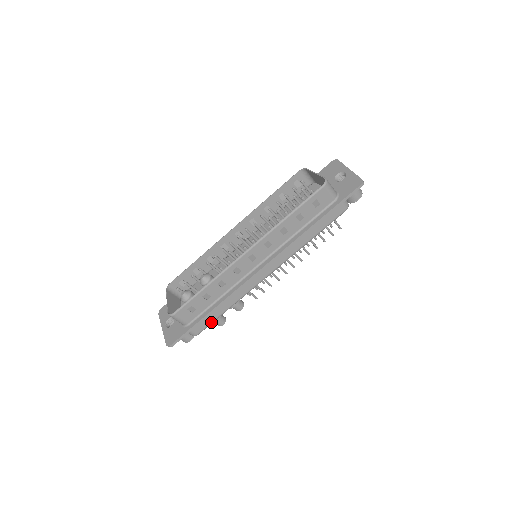
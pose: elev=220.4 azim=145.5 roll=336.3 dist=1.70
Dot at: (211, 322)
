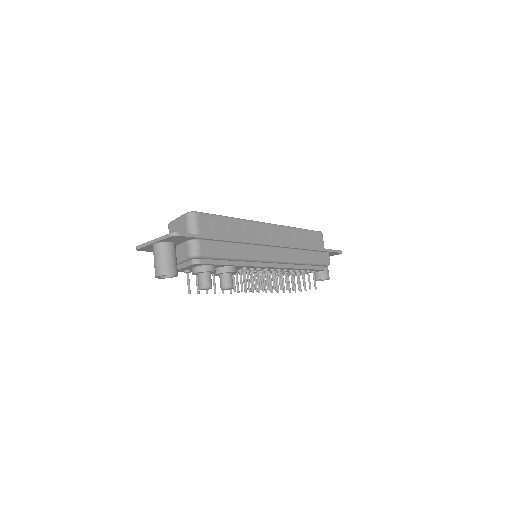
Dot at: (218, 254)
